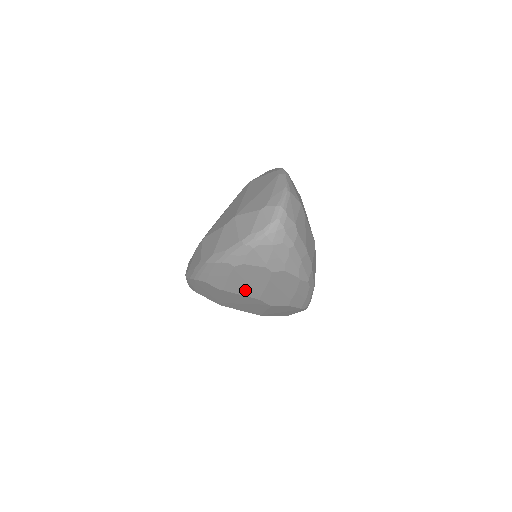
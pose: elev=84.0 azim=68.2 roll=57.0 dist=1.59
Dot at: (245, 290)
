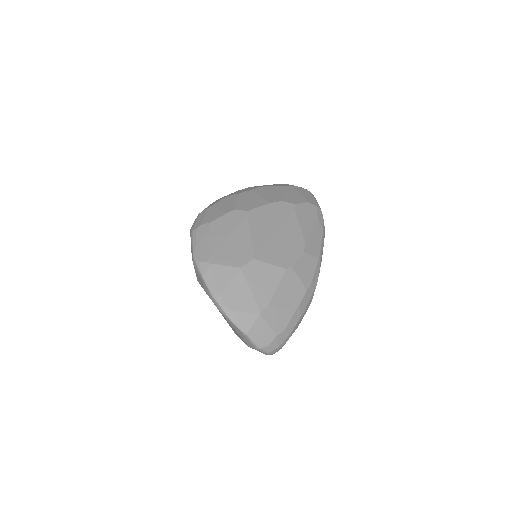
Dot at: occluded
